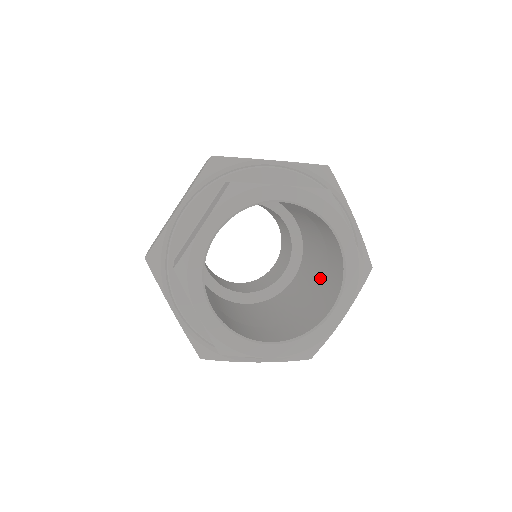
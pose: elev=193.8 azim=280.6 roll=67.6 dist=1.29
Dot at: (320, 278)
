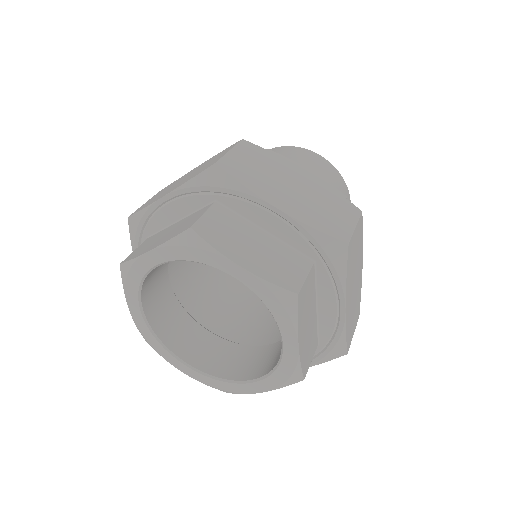
Dot at: occluded
